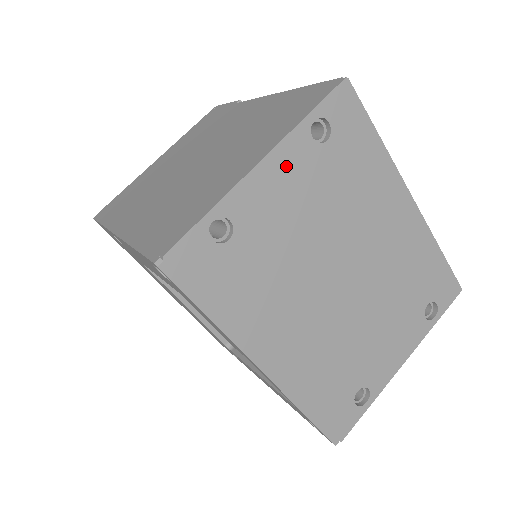
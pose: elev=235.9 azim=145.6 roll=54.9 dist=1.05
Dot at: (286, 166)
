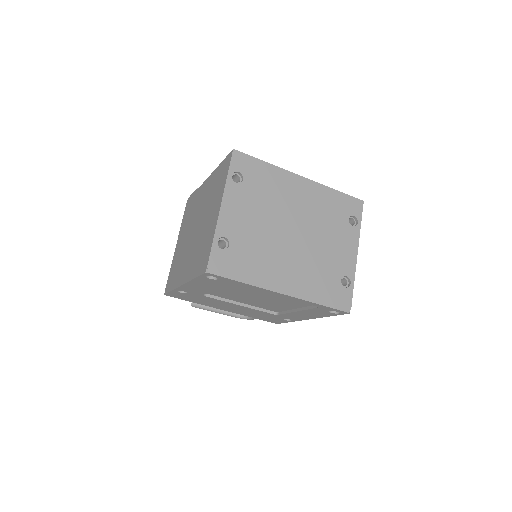
Dot at: (233, 201)
